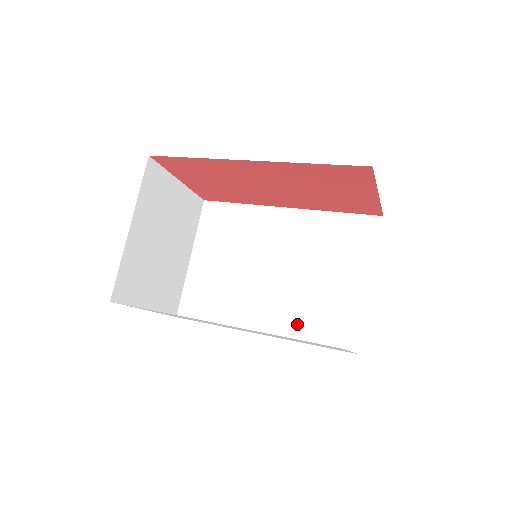
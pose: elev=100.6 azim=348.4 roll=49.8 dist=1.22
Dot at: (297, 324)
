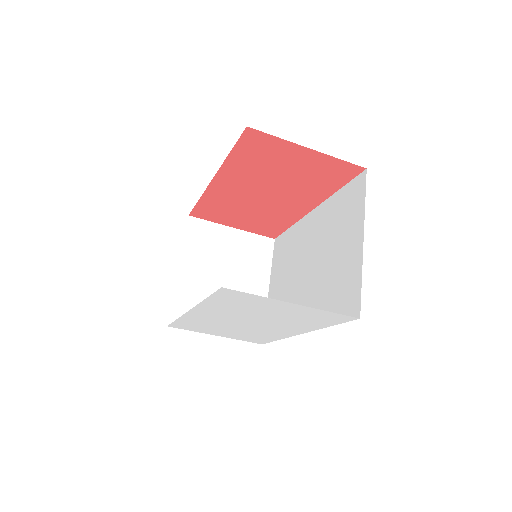
Dot at: occluded
